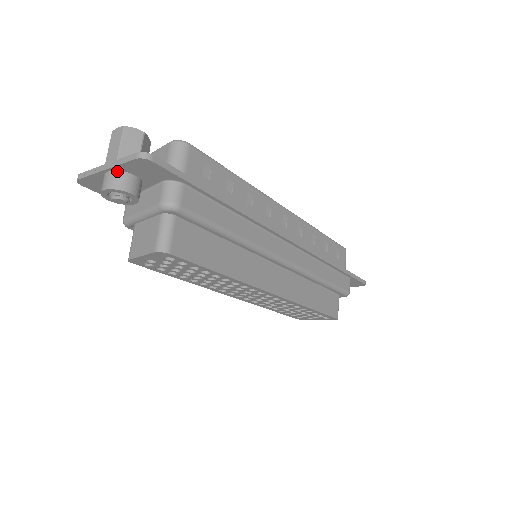
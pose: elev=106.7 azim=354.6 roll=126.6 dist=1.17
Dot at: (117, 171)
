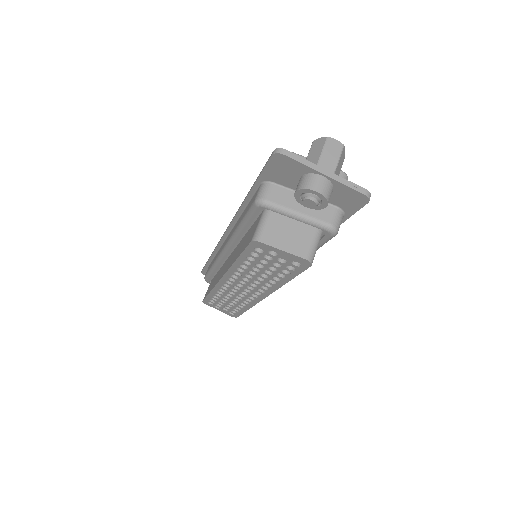
Dot at: (331, 183)
